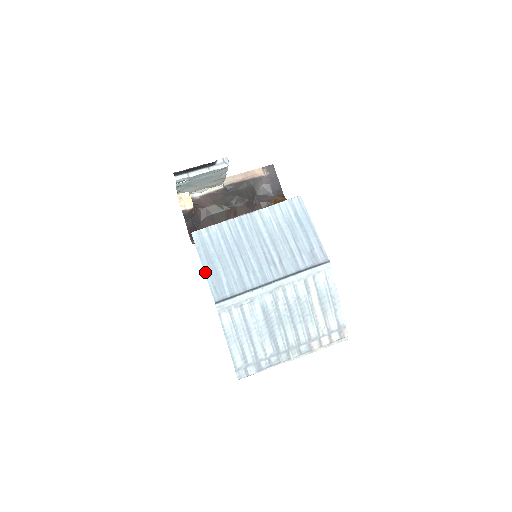
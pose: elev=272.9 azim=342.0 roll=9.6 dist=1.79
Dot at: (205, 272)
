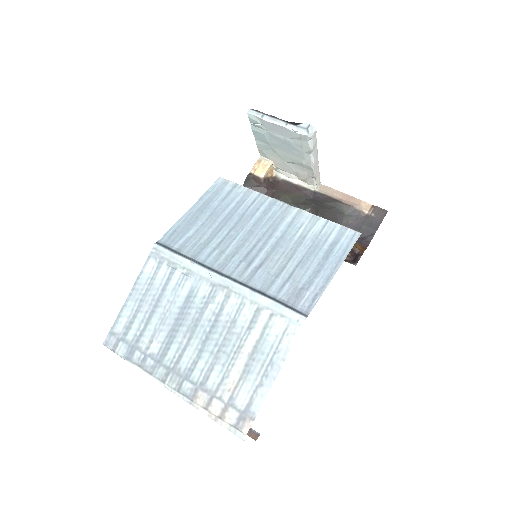
Dot at: (186, 213)
